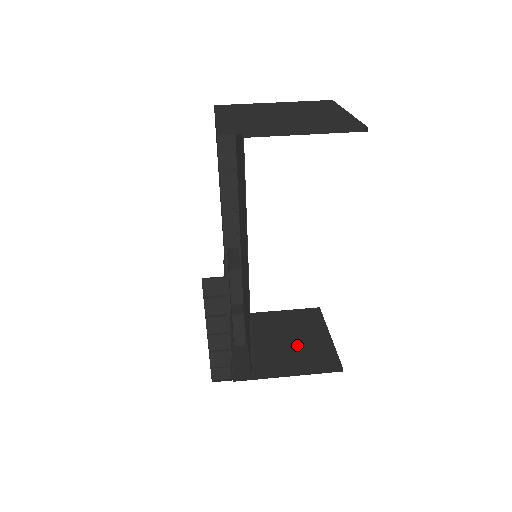
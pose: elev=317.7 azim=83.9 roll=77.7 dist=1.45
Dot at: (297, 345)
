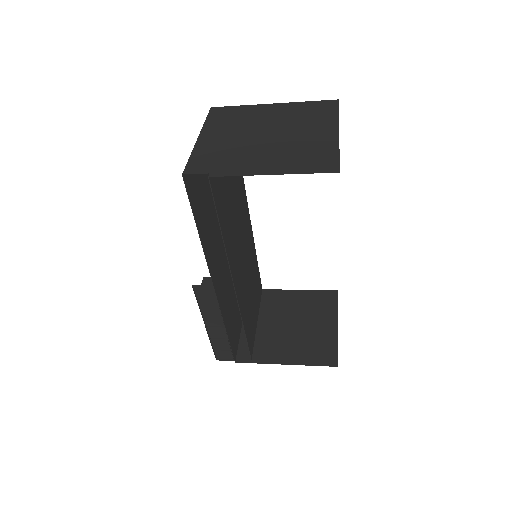
Dot at: (302, 332)
